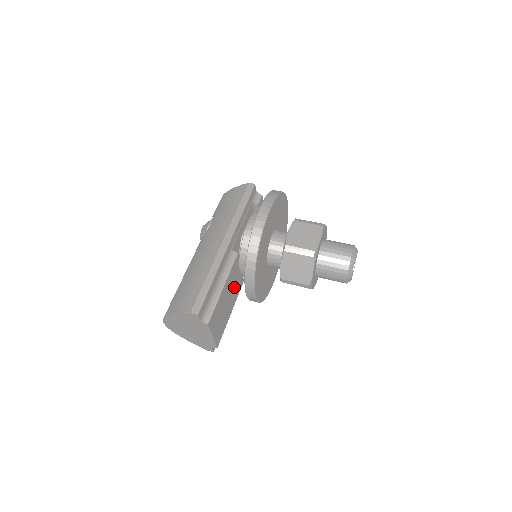
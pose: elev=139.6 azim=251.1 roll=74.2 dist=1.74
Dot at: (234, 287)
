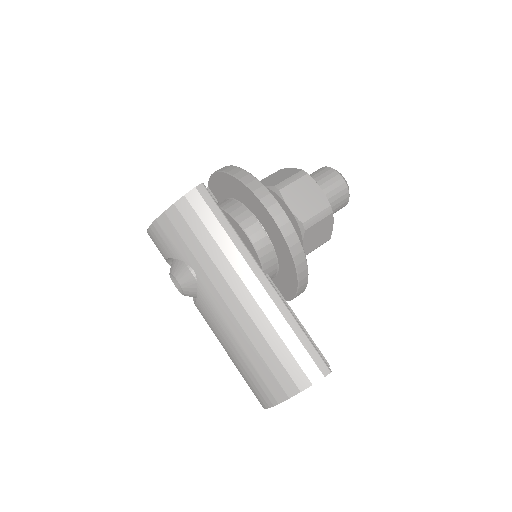
Dot at: occluded
